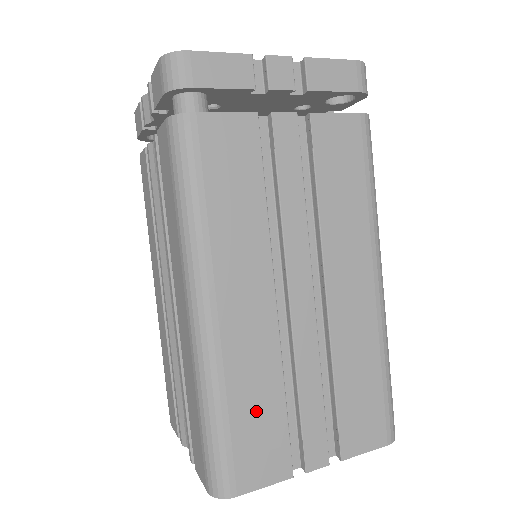
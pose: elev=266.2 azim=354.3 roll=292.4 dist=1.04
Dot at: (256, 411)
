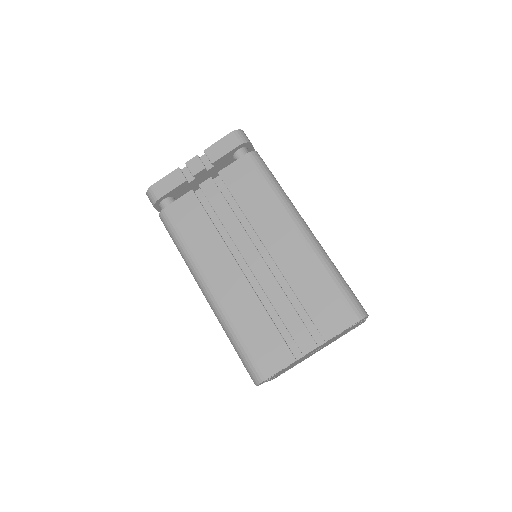
Dot at: (256, 331)
